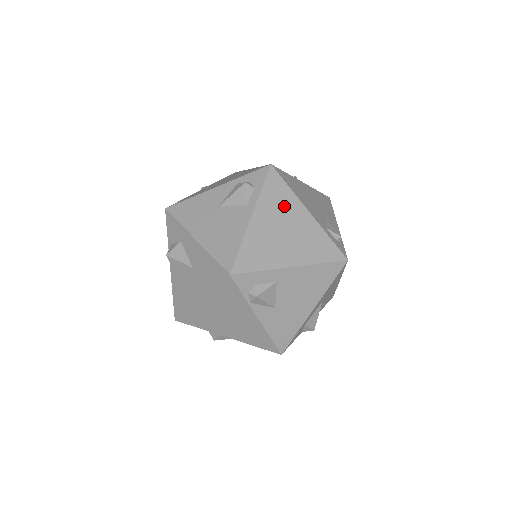
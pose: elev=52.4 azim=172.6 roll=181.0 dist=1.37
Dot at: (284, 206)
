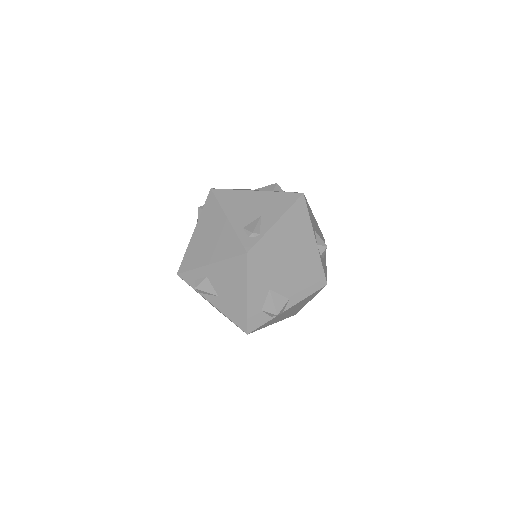
Dot at: (213, 218)
